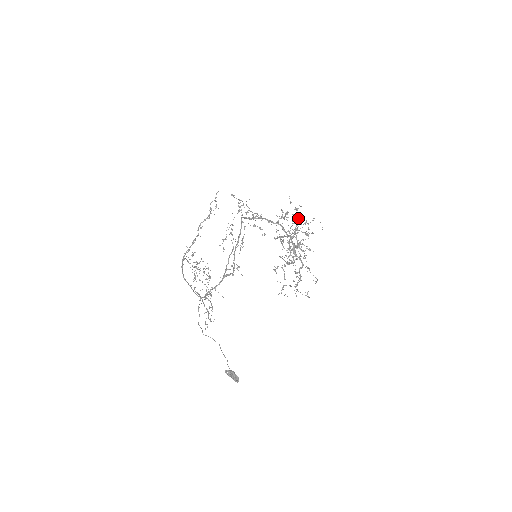
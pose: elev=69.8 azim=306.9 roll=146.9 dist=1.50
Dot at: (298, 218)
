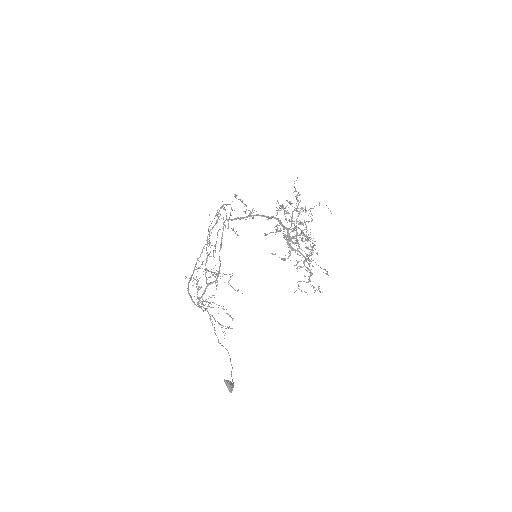
Dot at: occluded
